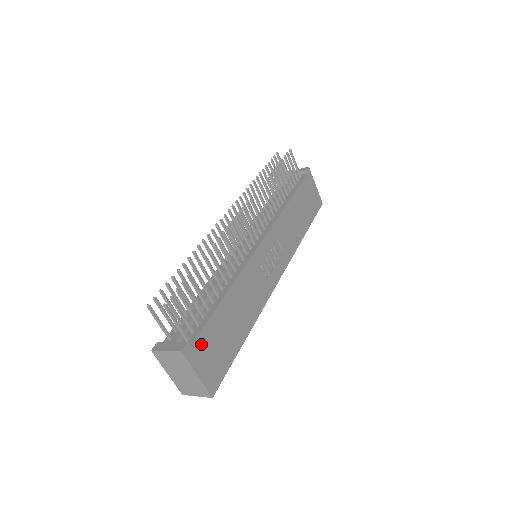
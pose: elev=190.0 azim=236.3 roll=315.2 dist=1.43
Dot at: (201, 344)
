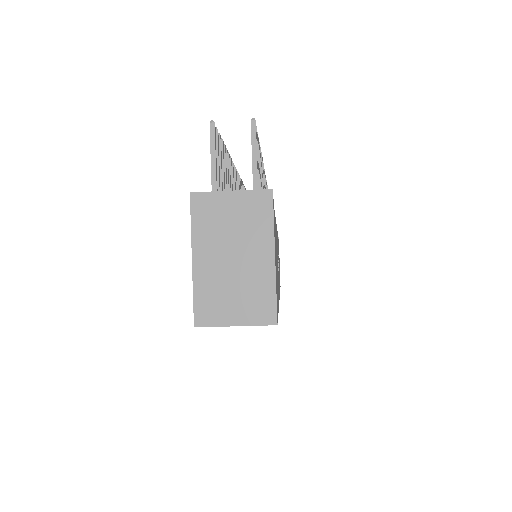
Dot at: occluded
